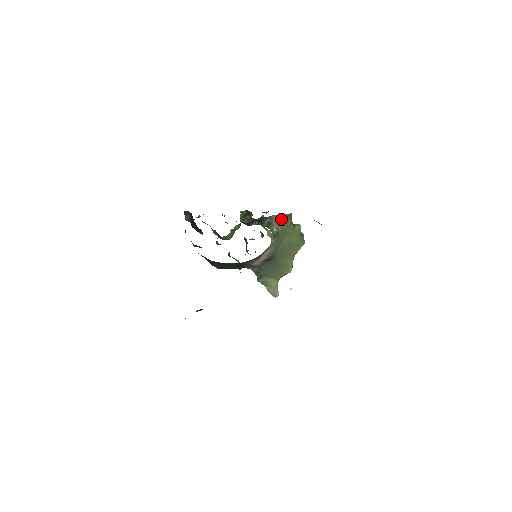
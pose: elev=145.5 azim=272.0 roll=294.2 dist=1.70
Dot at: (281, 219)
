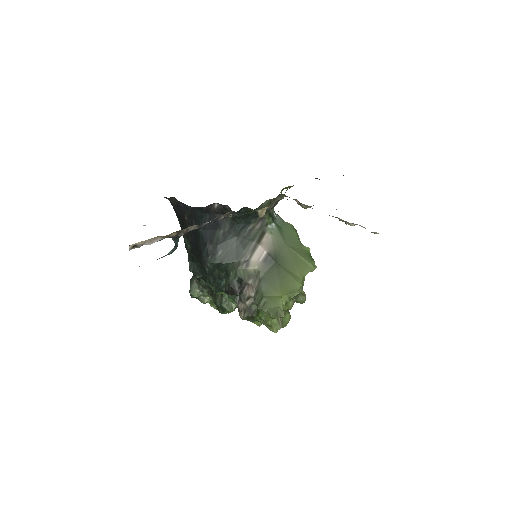
Dot at: (285, 224)
